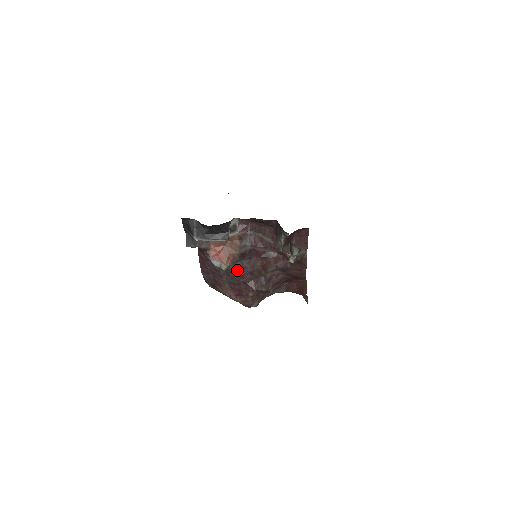
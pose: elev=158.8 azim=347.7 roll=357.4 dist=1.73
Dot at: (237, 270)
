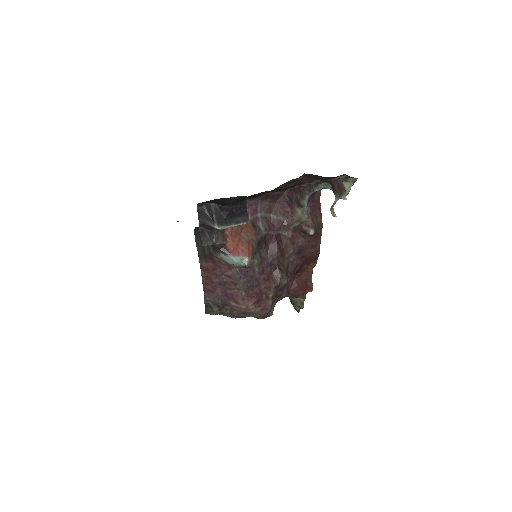
Dot at: (257, 264)
